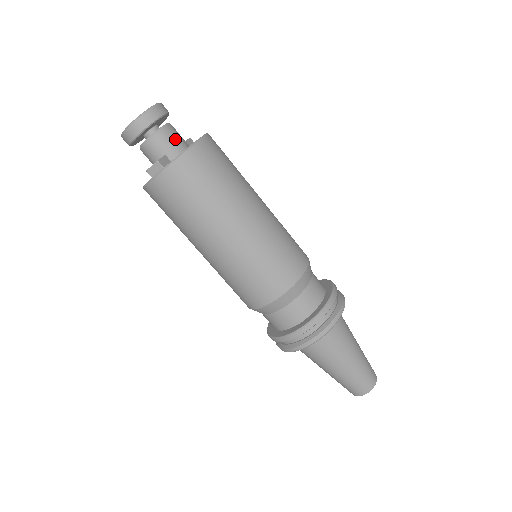
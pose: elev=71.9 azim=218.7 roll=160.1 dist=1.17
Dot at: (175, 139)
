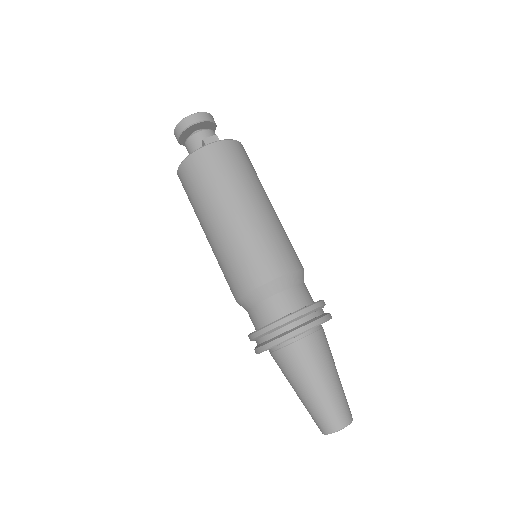
Dot at: occluded
